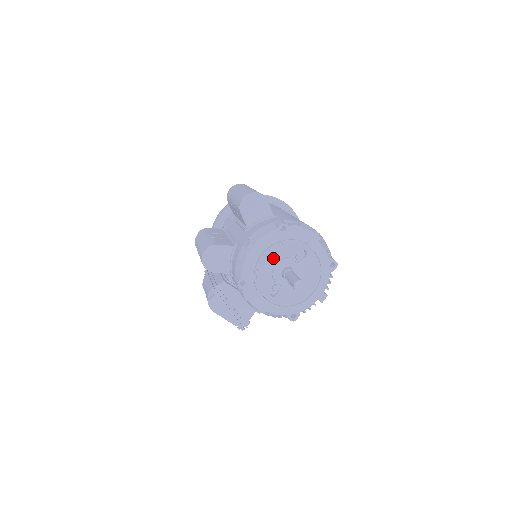
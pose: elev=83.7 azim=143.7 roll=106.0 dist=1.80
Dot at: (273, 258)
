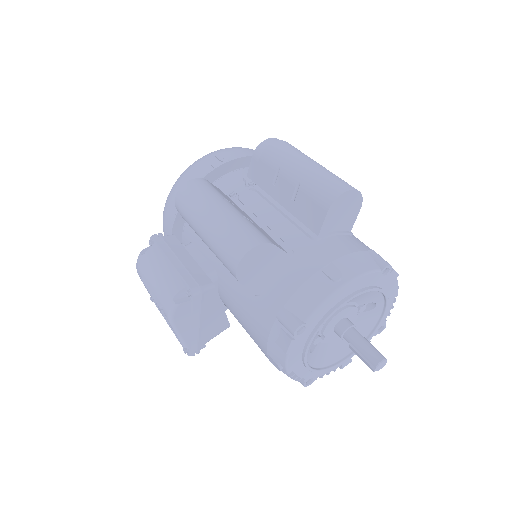
Dot at: occluded
